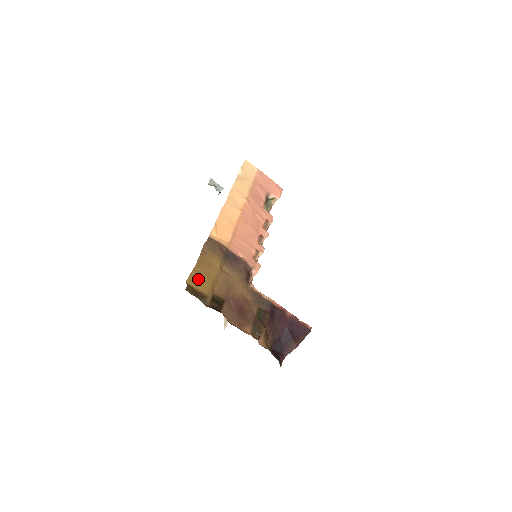
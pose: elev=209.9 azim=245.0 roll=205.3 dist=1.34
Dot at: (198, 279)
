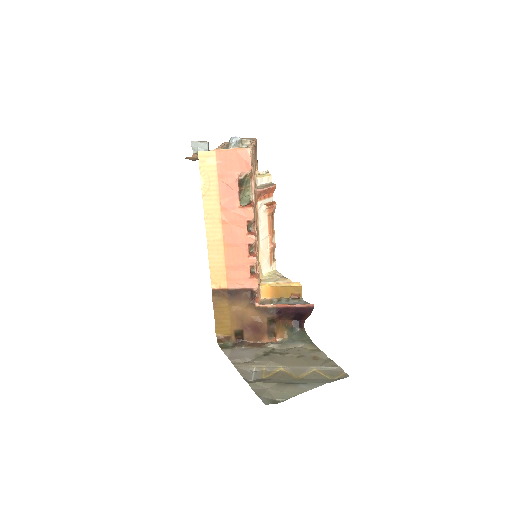
Dot at: (221, 328)
